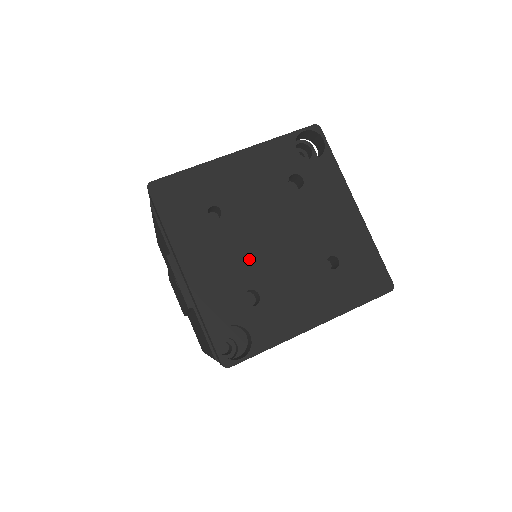
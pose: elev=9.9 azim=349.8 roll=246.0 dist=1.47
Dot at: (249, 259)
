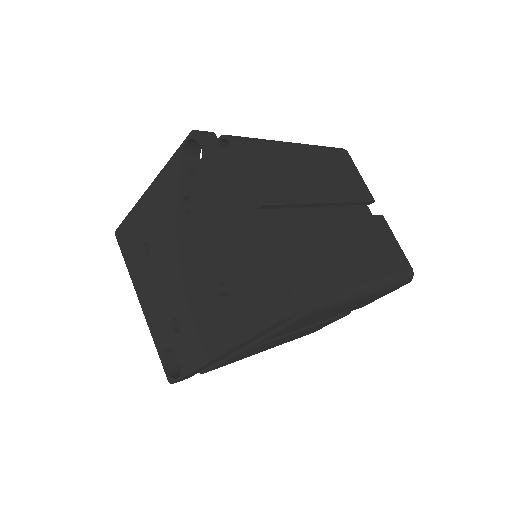
Dot at: (169, 290)
